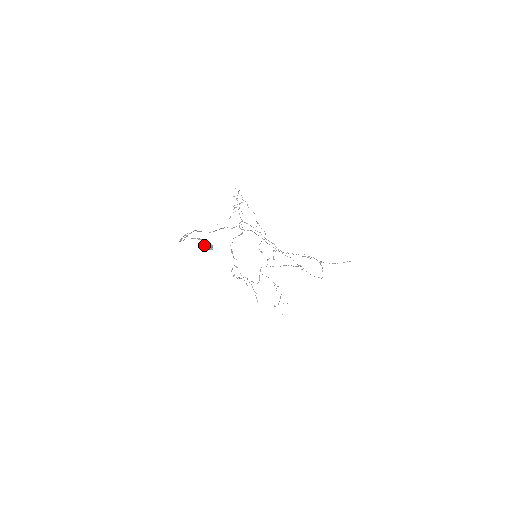
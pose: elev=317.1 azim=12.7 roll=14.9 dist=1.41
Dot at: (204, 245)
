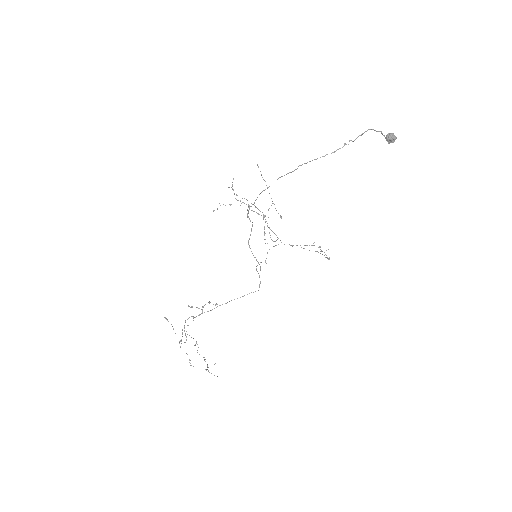
Dot at: (392, 134)
